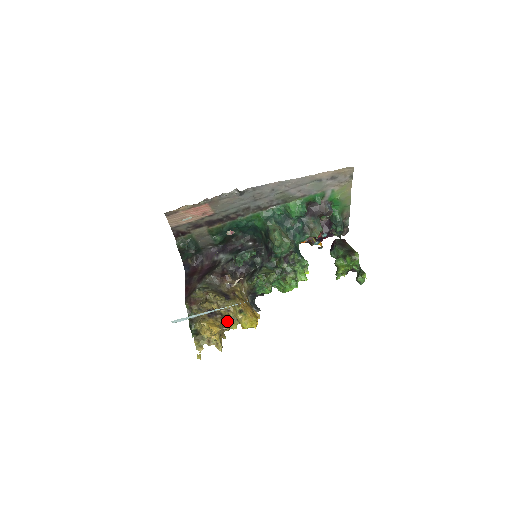
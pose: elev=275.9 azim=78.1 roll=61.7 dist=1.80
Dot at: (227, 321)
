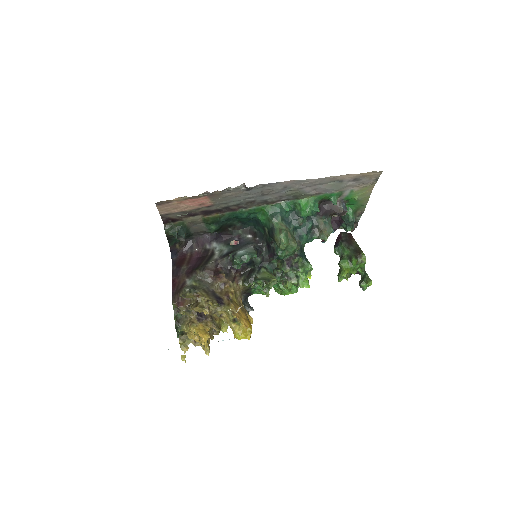
Dot at: (217, 325)
